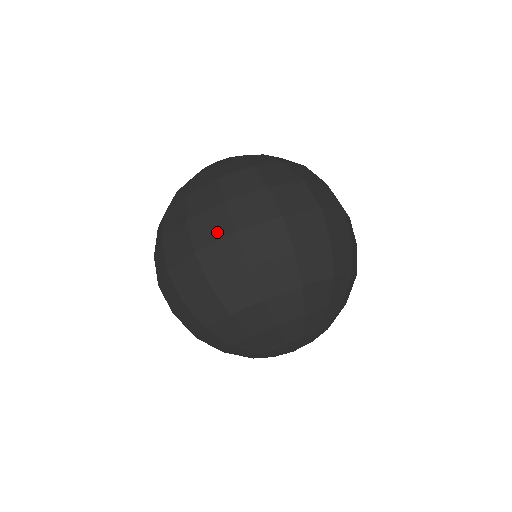
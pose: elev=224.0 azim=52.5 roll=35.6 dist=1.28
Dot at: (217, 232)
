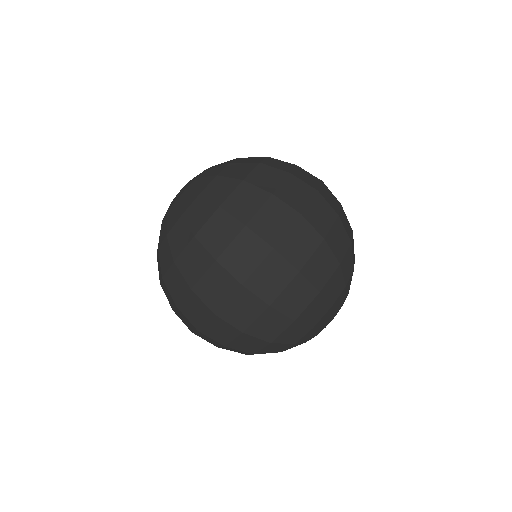
Dot at: (202, 315)
